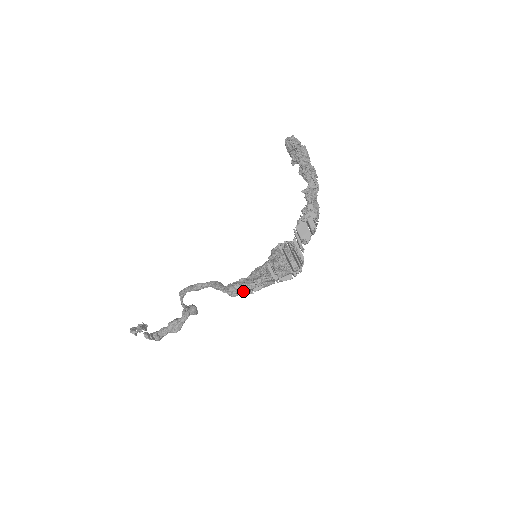
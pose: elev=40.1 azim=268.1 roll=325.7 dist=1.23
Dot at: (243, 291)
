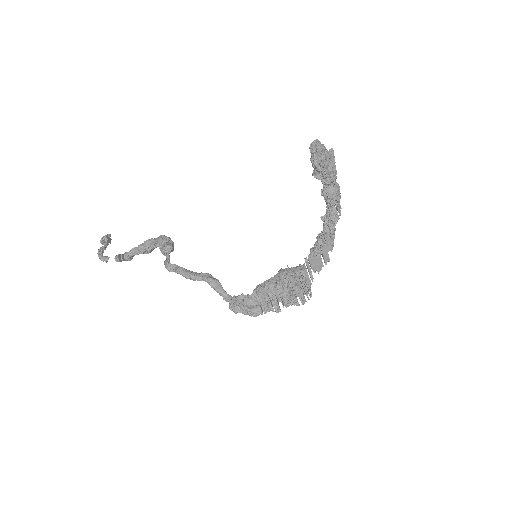
Dot at: occluded
